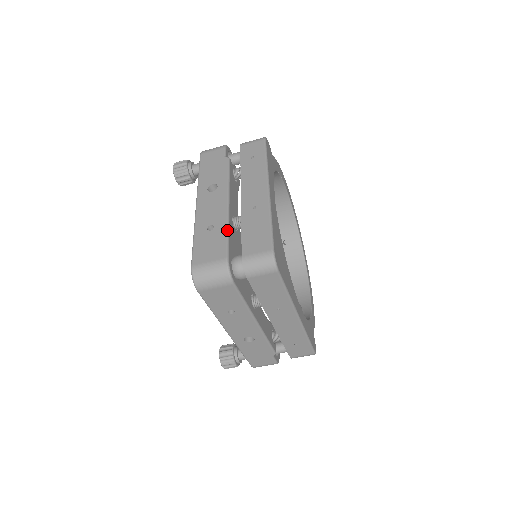
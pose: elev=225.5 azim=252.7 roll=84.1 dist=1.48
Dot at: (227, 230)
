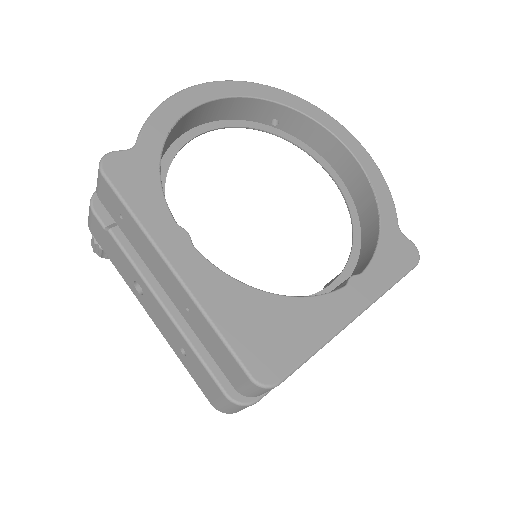
Dot at: (195, 355)
